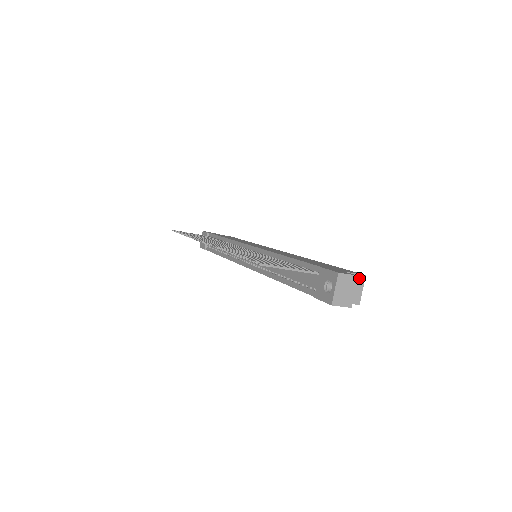
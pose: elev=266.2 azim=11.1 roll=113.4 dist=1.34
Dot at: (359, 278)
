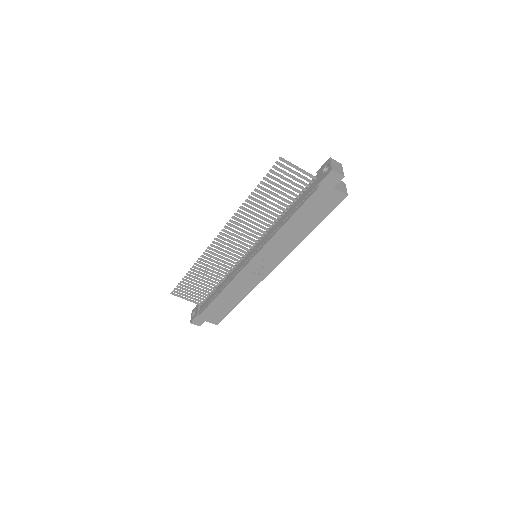
Dot at: (342, 183)
